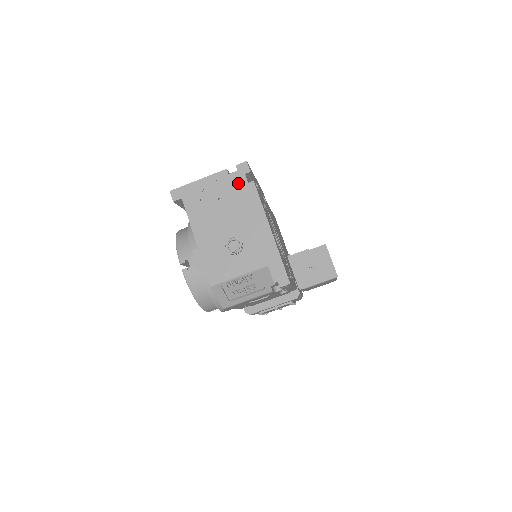
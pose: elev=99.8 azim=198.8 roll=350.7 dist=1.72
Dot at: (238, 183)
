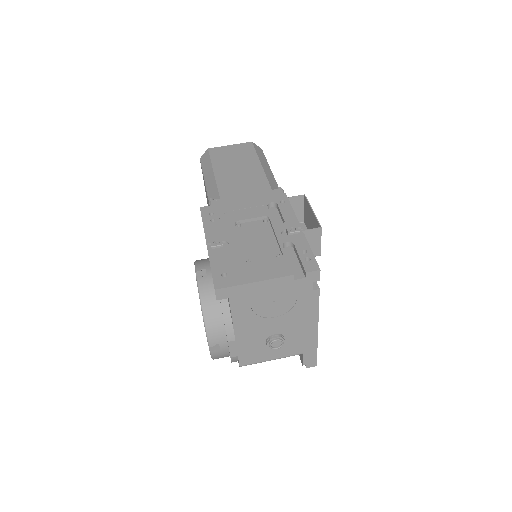
Dot at: (301, 290)
